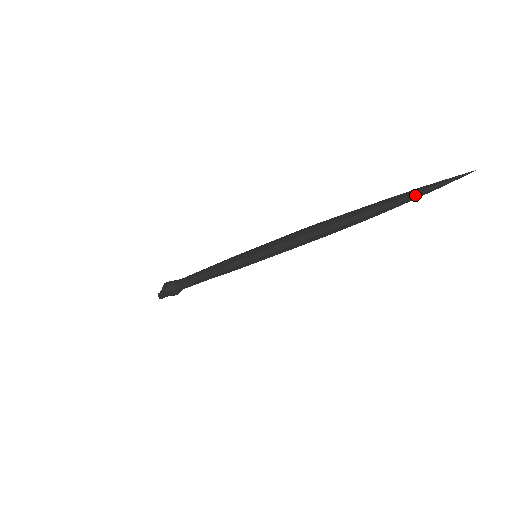
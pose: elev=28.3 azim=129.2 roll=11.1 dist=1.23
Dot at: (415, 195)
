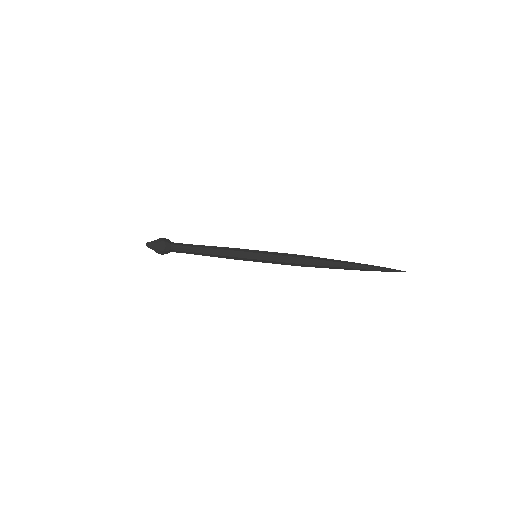
Dot at: (376, 266)
